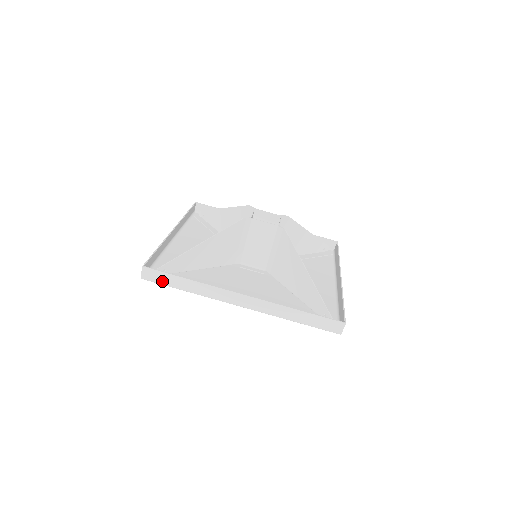
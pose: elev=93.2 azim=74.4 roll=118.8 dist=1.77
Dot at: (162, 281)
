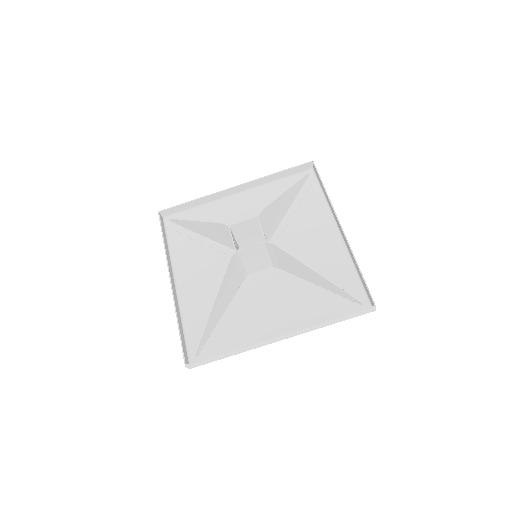
Dot at: (207, 363)
